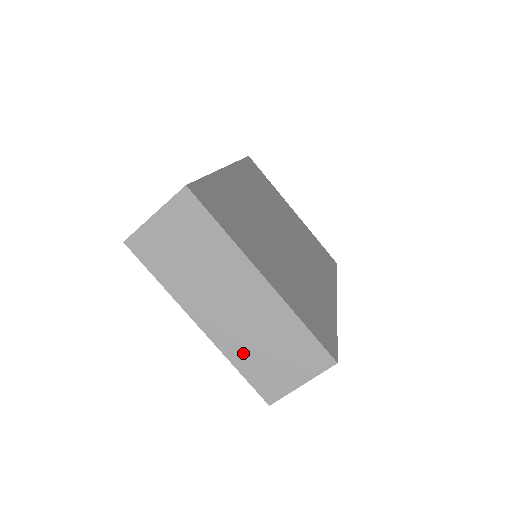
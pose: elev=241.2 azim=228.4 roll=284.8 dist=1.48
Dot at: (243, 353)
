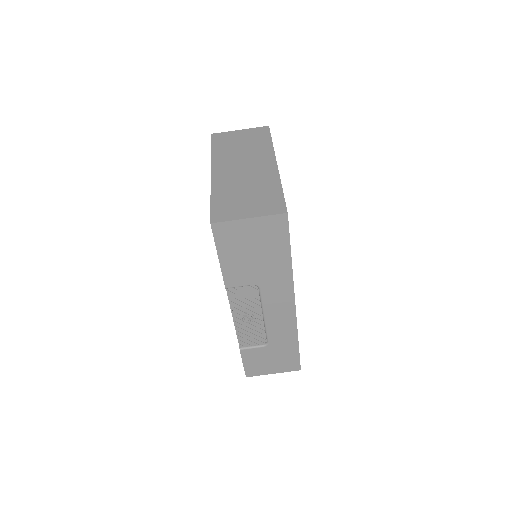
Dot at: (225, 191)
